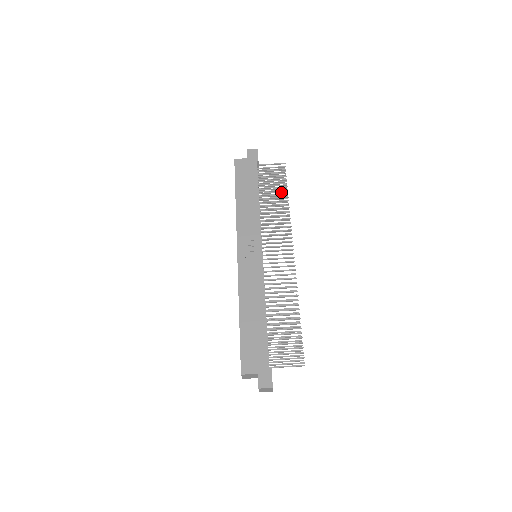
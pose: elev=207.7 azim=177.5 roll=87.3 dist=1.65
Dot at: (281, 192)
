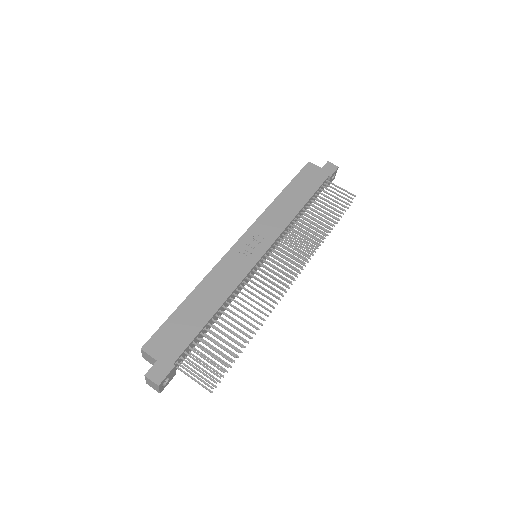
Dot at: (331, 219)
